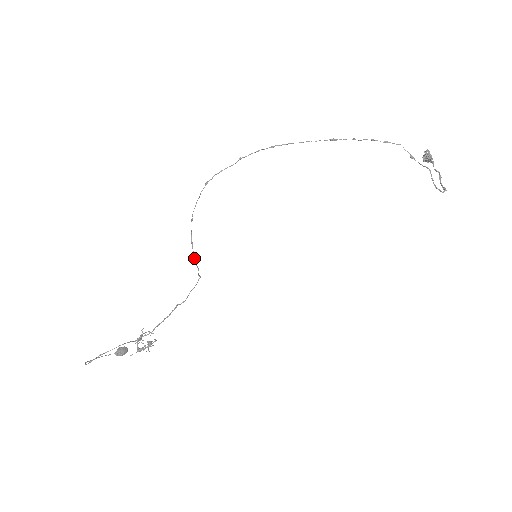
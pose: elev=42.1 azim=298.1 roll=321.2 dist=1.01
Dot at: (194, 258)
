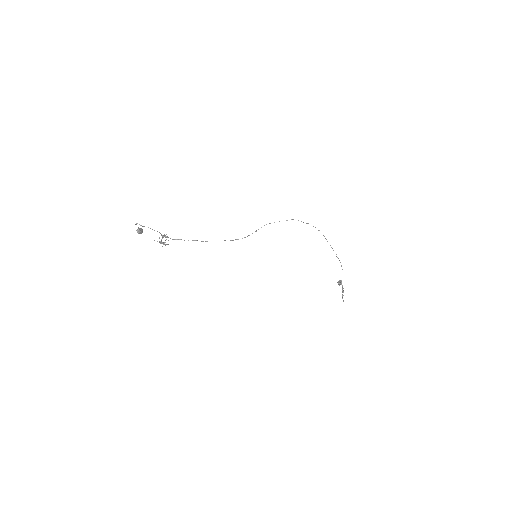
Dot at: occluded
